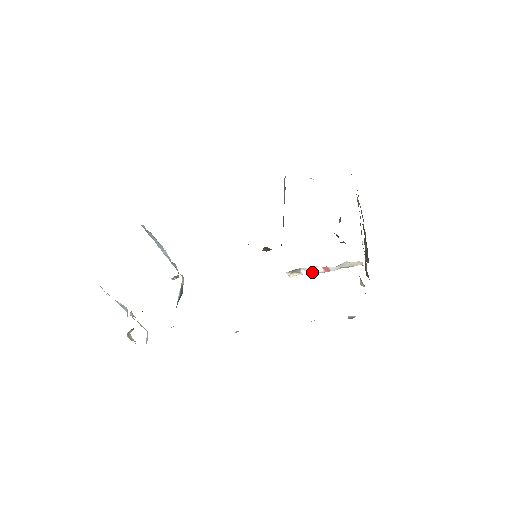
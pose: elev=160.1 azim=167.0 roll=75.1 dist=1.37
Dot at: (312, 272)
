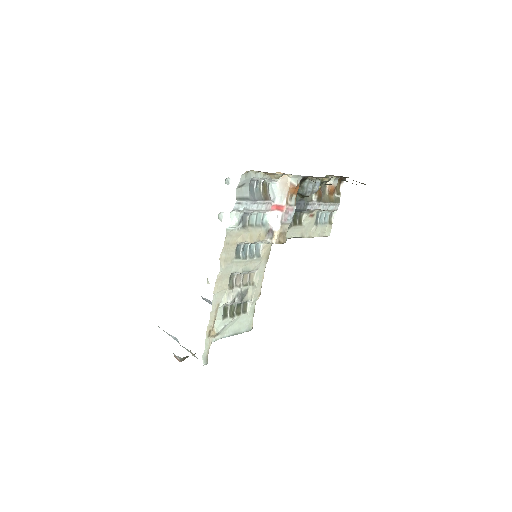
Dot at: (280, 223)
